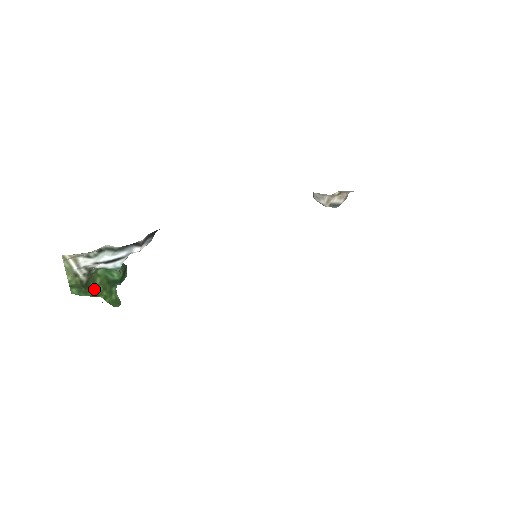
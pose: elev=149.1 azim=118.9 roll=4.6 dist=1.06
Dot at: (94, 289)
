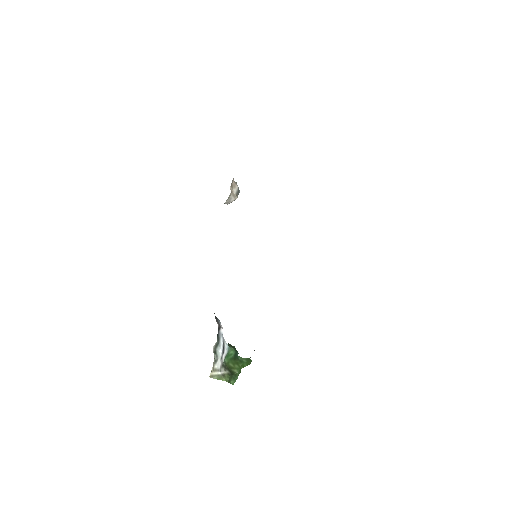
Dot at: (235, 370)
